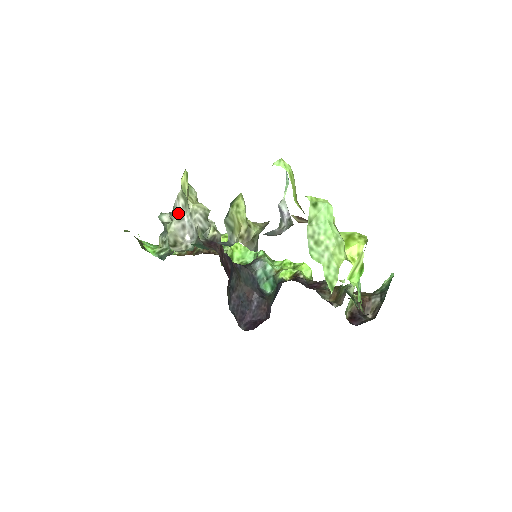
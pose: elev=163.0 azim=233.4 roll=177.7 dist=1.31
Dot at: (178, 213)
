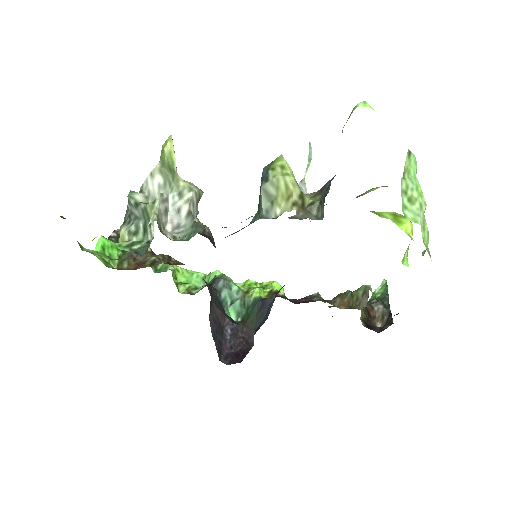
Dot at: (150, 196)
